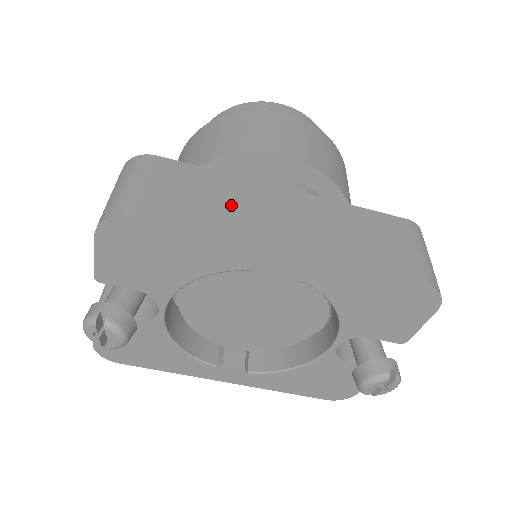
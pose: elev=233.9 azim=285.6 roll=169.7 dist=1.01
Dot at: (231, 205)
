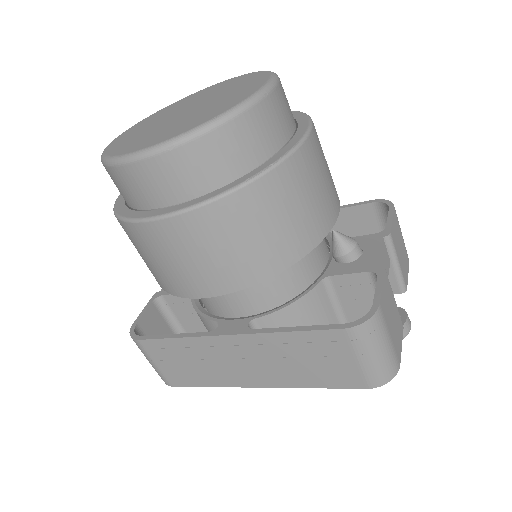
Dot at: (206, 364)
